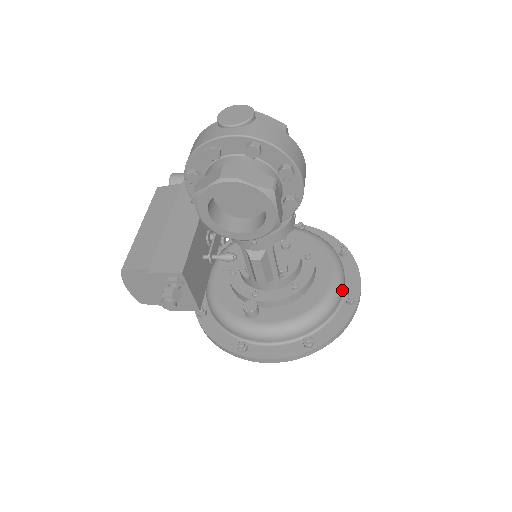
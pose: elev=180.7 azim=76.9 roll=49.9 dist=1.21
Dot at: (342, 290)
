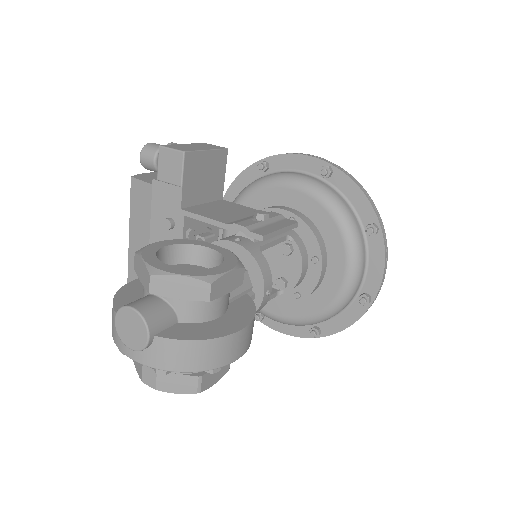
Dot at: (355, 291)
